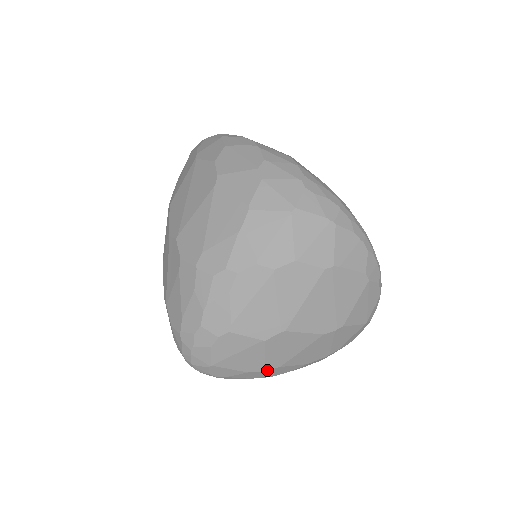
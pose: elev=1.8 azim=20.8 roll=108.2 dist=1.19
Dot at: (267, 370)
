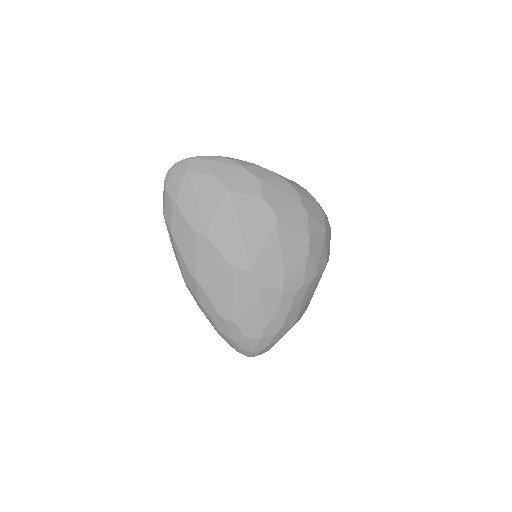
Dot at: occluded
